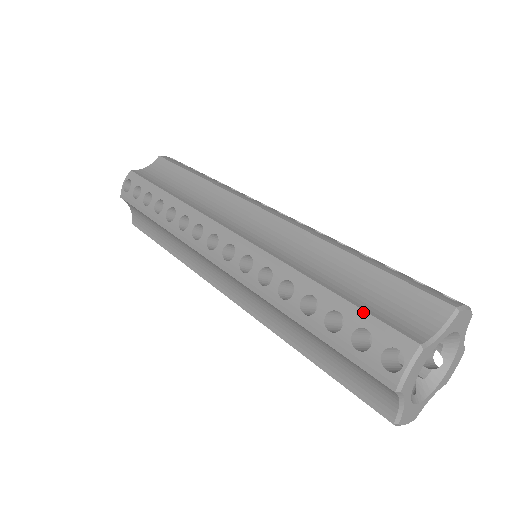
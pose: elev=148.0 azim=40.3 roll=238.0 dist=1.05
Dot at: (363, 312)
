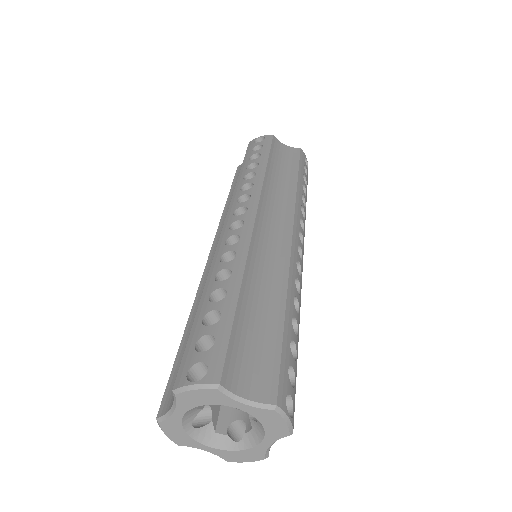
Dot at: (229, 332)
